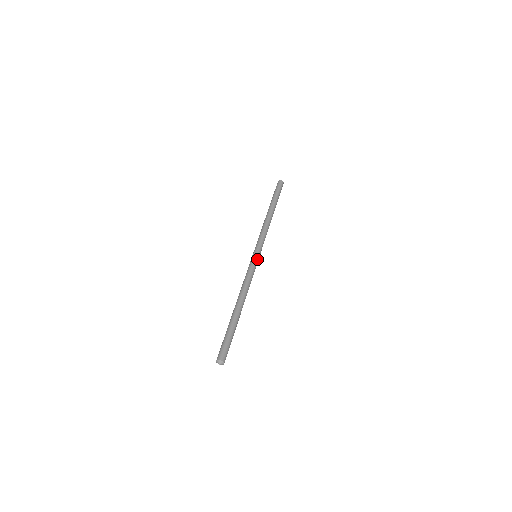
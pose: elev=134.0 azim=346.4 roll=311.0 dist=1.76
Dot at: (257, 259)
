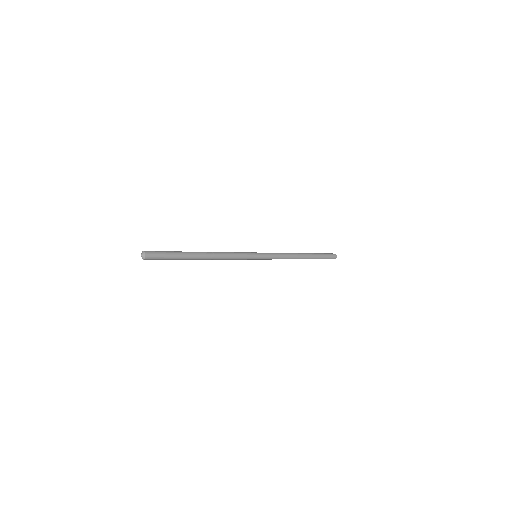
Dot at: (251, 253)
